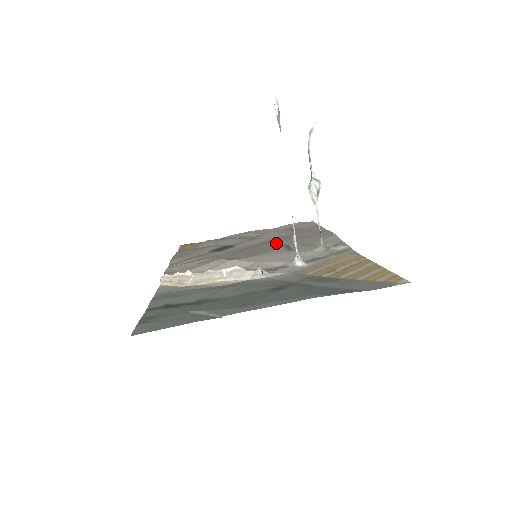
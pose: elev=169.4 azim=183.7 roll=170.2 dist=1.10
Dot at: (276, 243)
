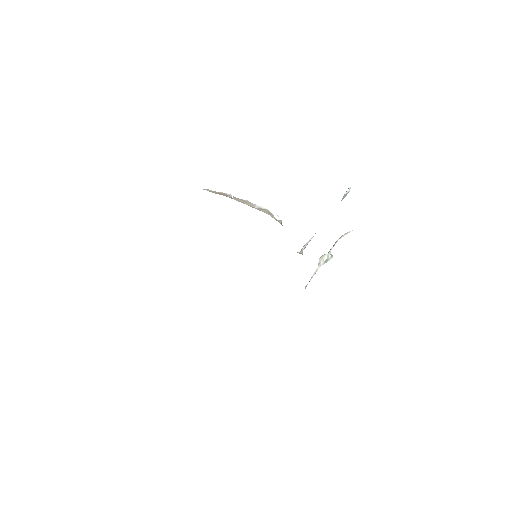
Dot at: occluded
